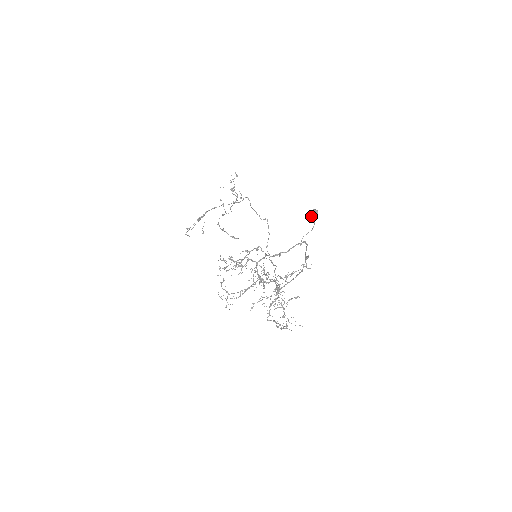
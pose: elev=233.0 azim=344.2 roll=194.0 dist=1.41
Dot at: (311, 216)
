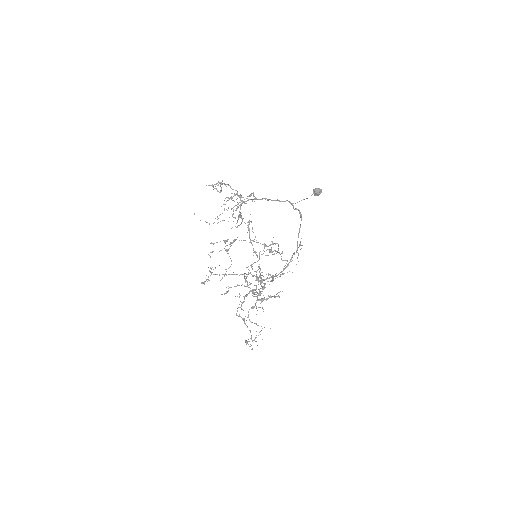
Dot at: (314, 190)
